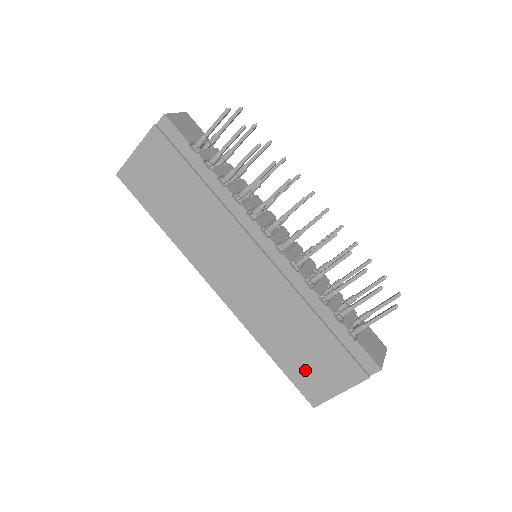
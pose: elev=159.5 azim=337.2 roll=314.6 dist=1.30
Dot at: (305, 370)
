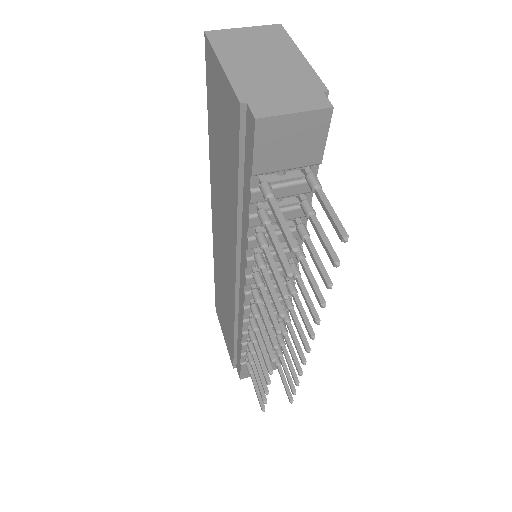
Dot at: (220, 309)
